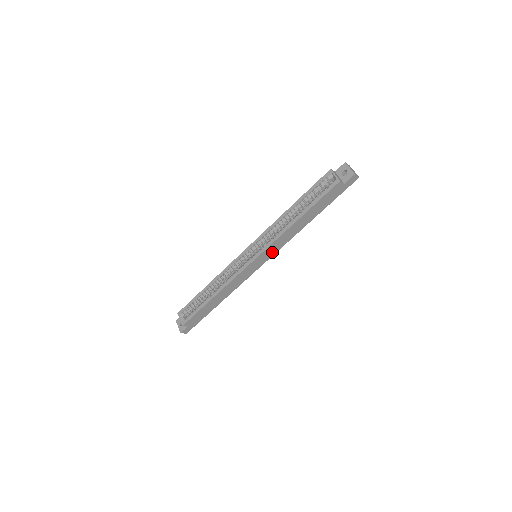
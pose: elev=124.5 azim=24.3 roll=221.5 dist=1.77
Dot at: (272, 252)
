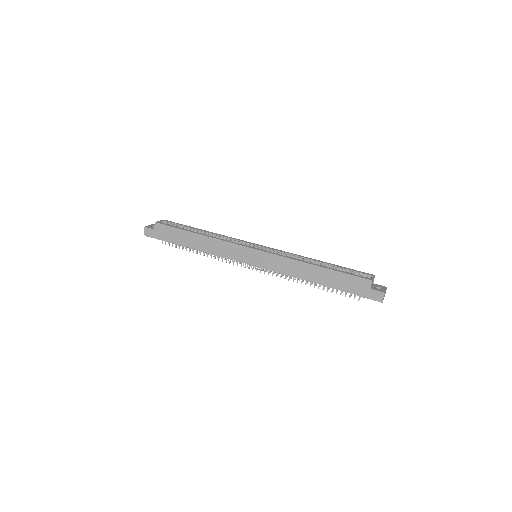
Dot at: (268, 265)
